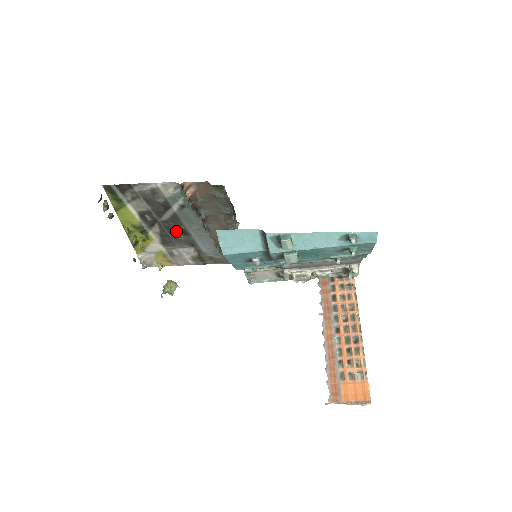
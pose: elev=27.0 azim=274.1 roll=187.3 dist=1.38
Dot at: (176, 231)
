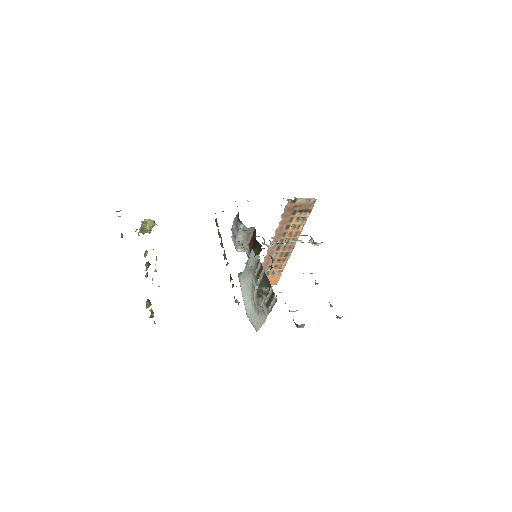
Dot at: occluded
